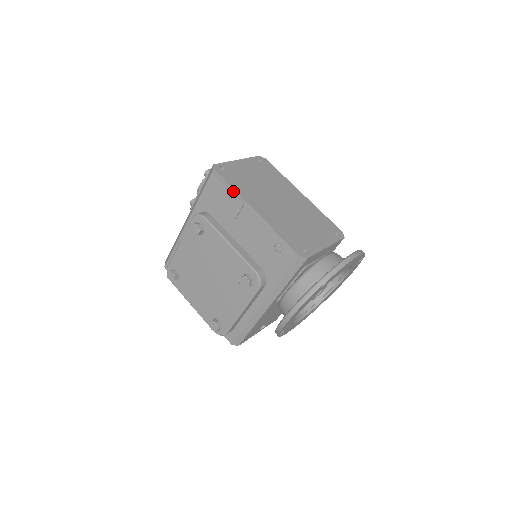
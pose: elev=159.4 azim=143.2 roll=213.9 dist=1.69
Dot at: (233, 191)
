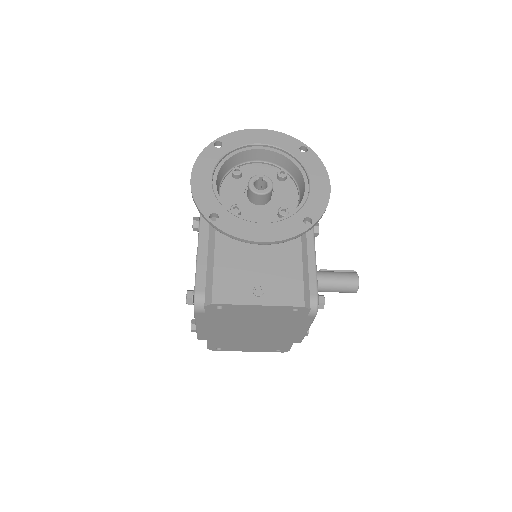
Dot at: occluded
